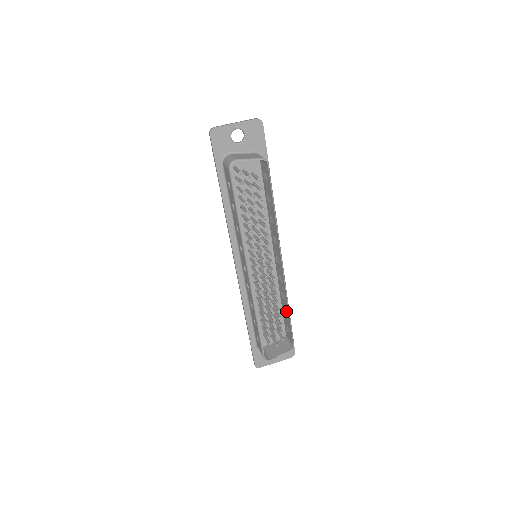
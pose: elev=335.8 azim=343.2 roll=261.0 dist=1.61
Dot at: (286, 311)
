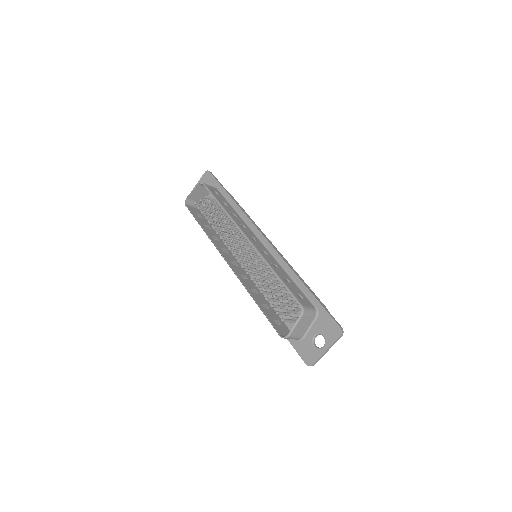
Dot at: occluded
